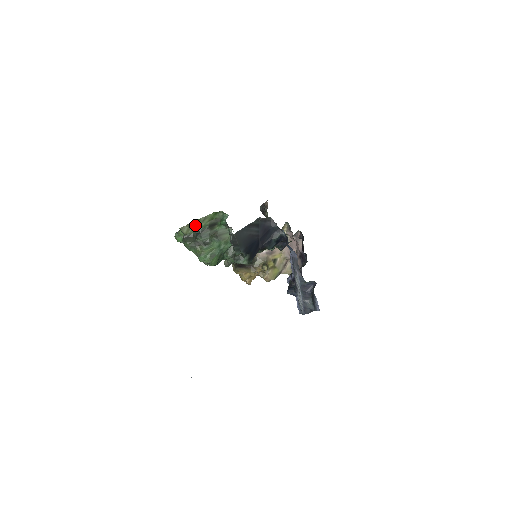
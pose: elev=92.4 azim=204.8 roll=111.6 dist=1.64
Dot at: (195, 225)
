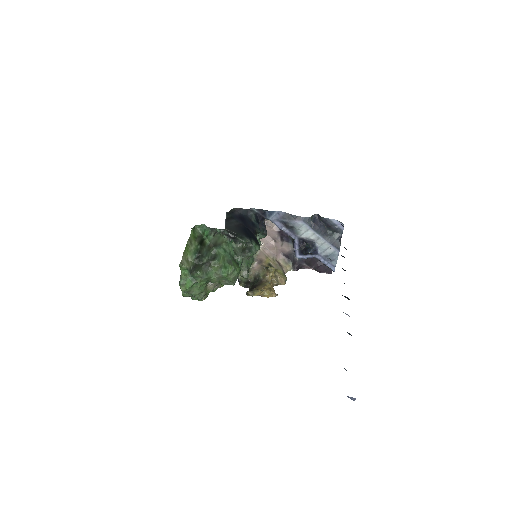
Dot at: (188, 253)
